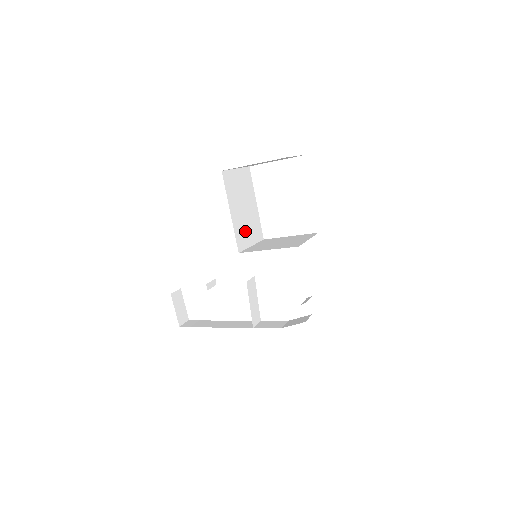
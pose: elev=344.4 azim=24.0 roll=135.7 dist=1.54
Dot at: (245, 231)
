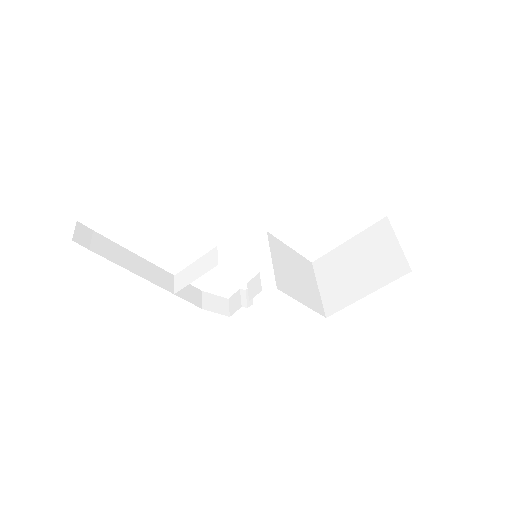
Dot at: occluded
